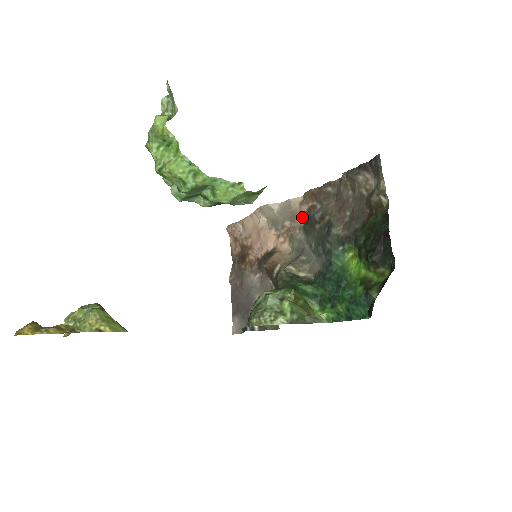
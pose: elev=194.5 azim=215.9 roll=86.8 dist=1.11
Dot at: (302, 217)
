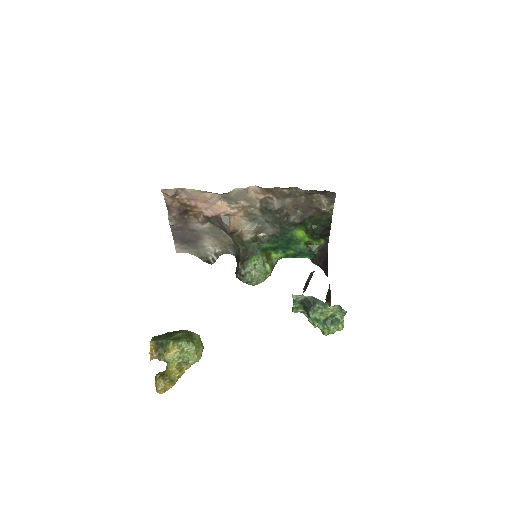
Dot at: (258, 201)
